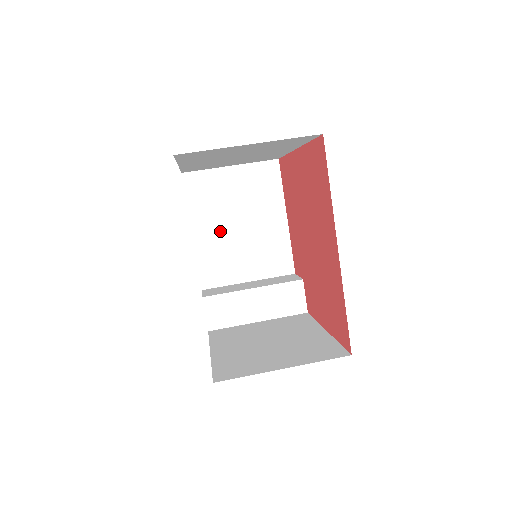
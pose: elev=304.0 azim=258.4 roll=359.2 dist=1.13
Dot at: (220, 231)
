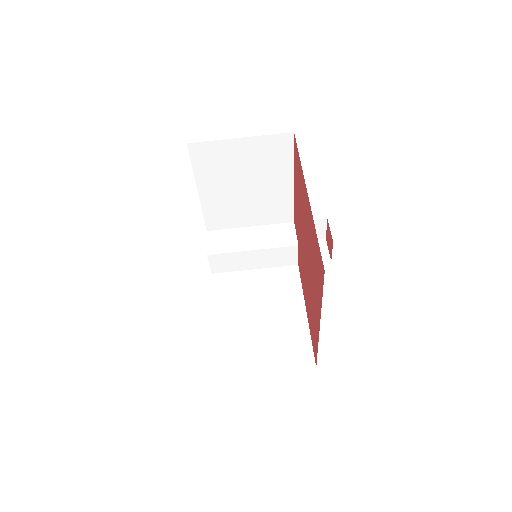
Dot at: (226, 191)
